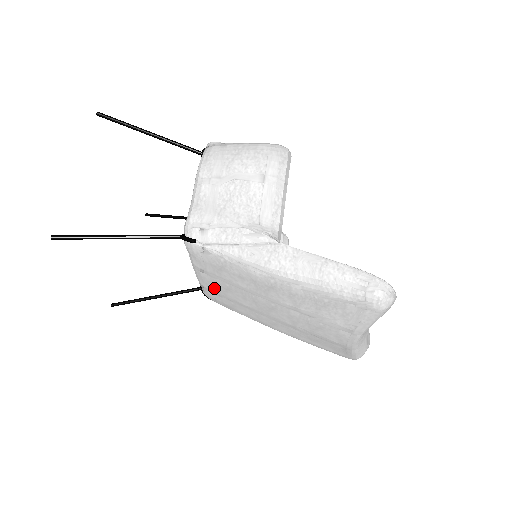
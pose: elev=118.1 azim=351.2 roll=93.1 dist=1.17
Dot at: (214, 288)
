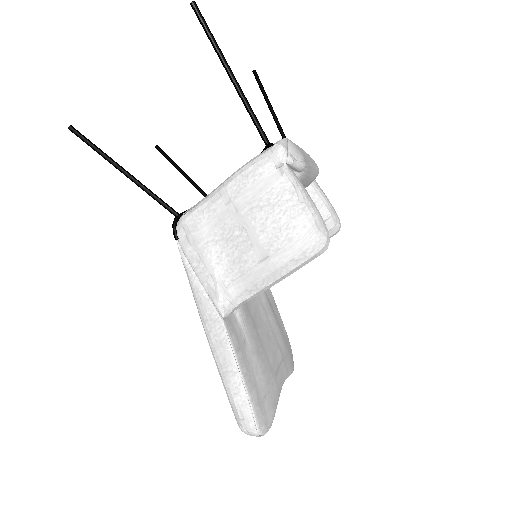
Dot at: occluded
